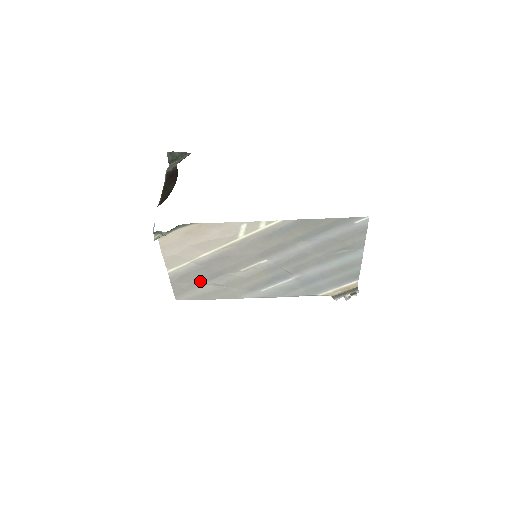
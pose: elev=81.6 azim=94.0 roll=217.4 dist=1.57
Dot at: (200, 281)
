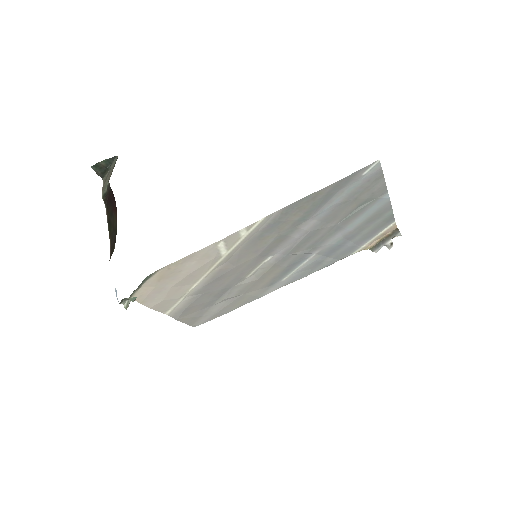
Dot at: (208, 304)
